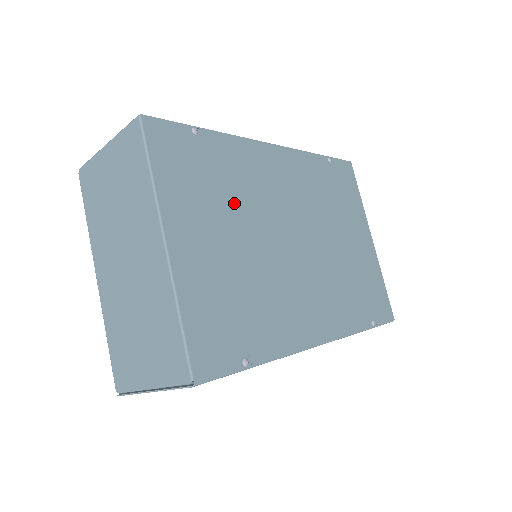
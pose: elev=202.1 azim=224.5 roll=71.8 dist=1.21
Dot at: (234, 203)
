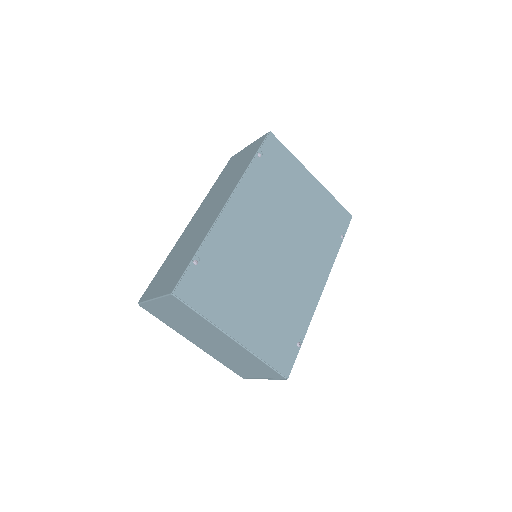
Dot at: (240, 275)
